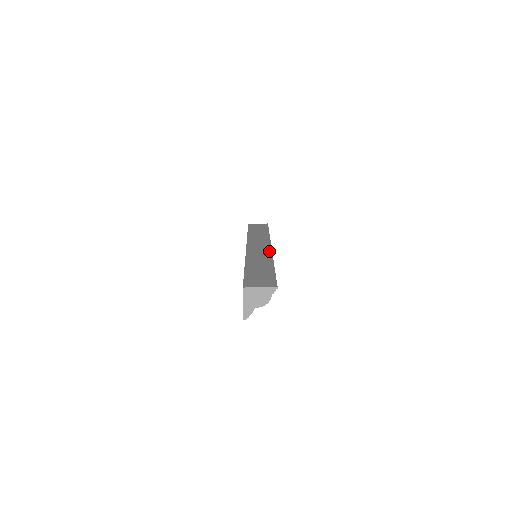
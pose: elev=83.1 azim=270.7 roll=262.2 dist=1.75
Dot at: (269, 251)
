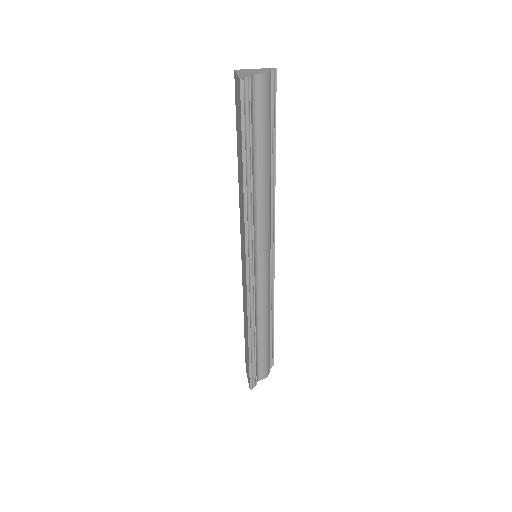
Dot at: occluded
